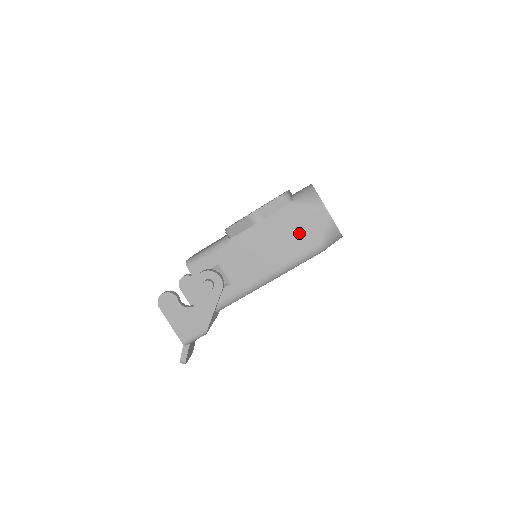
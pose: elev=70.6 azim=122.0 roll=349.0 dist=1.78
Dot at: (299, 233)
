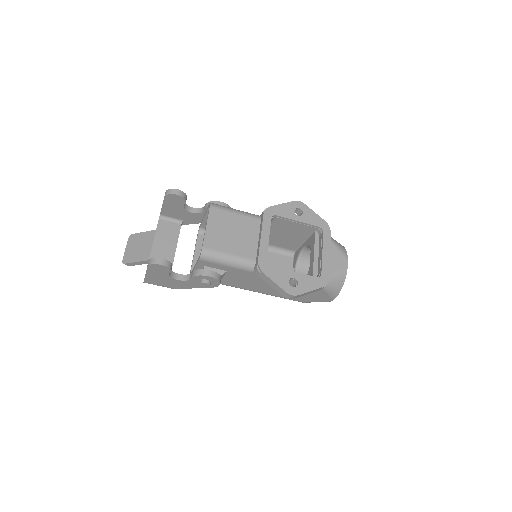
Dot at: occluded
